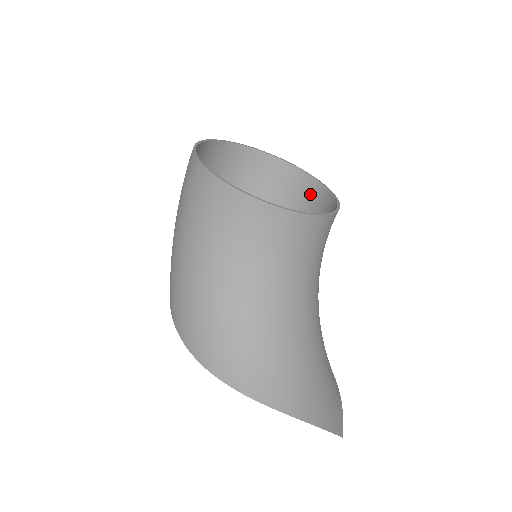
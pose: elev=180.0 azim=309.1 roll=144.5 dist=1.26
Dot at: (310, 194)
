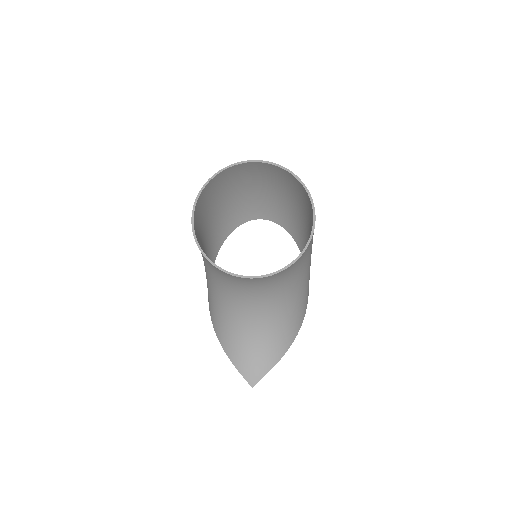
Dot at: (312, 219)
